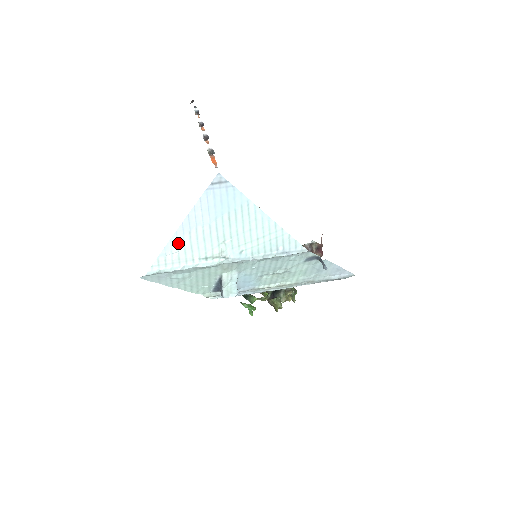
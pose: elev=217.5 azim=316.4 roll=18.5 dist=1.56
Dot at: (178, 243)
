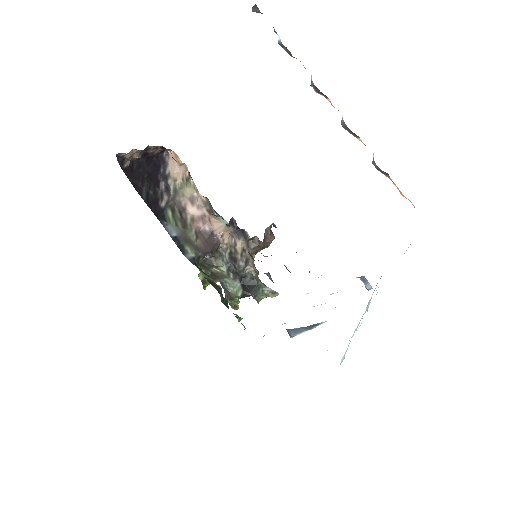
Dot at: occluded
